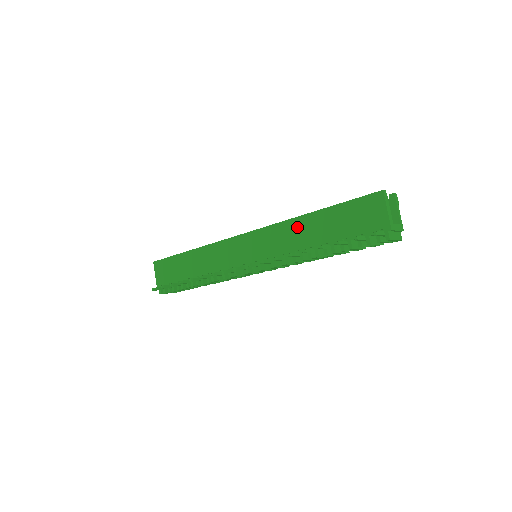
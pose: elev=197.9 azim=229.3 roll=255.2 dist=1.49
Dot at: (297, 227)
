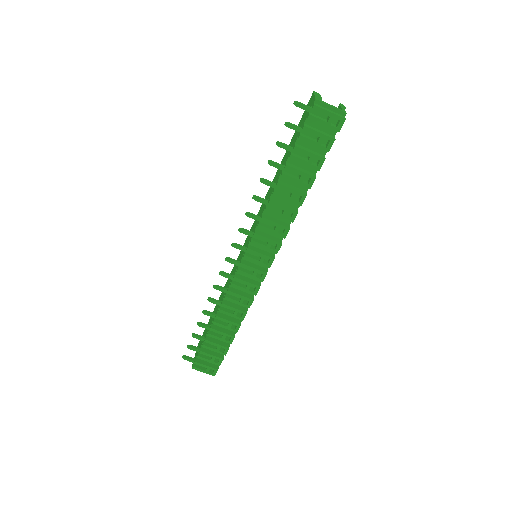
Dot at: (271, 187)
